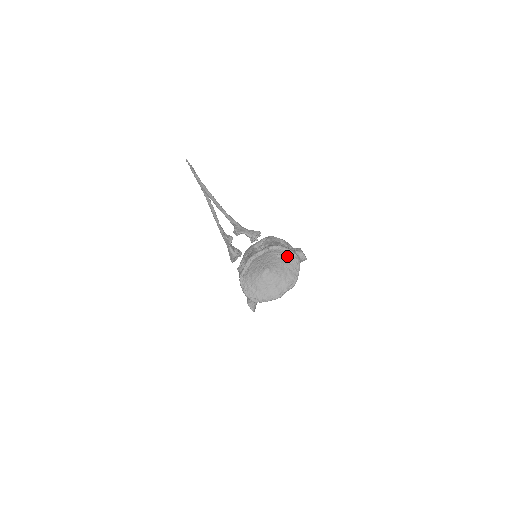
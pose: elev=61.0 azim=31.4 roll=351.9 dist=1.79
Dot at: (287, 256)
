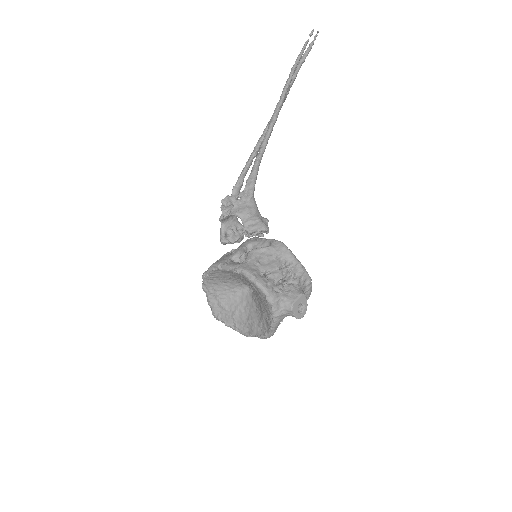
Dot at: (263, 296)
